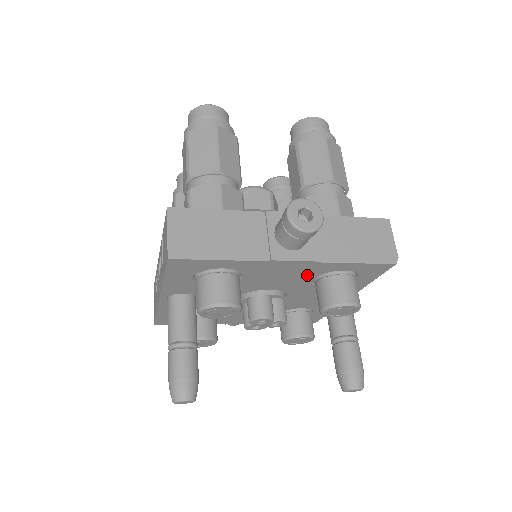
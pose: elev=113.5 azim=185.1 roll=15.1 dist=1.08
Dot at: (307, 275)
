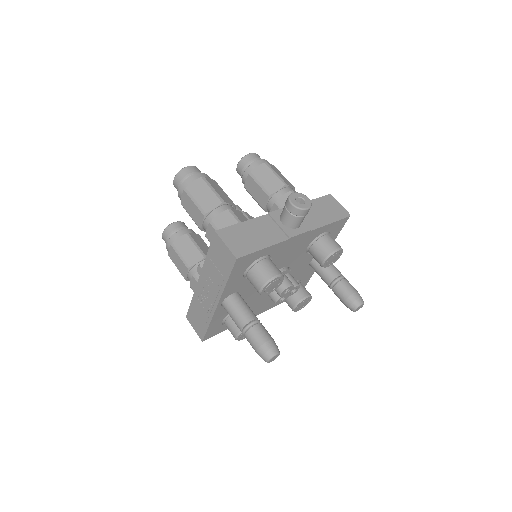
Dot at: (305, 245)
